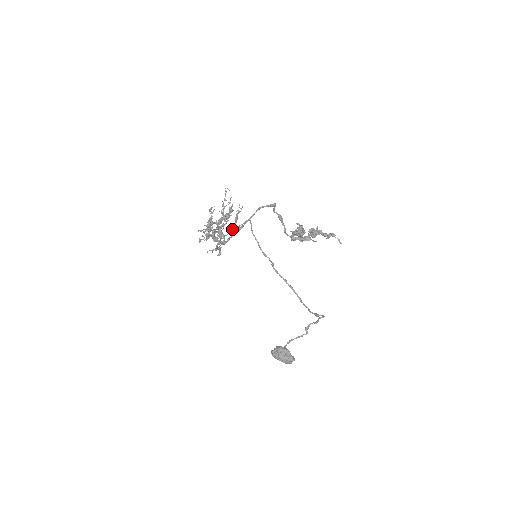
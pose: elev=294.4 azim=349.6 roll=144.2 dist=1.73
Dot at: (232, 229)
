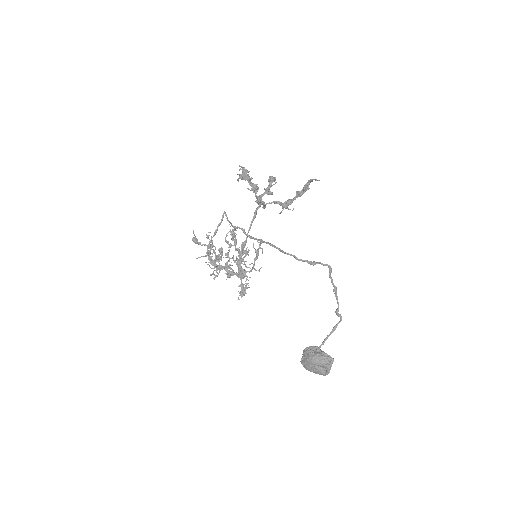
Dot at: (215, 232)
